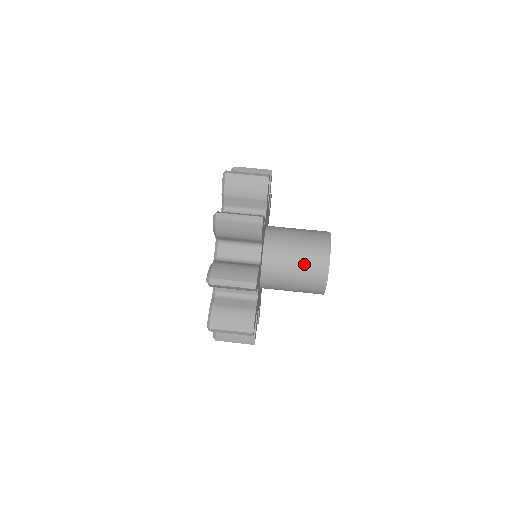
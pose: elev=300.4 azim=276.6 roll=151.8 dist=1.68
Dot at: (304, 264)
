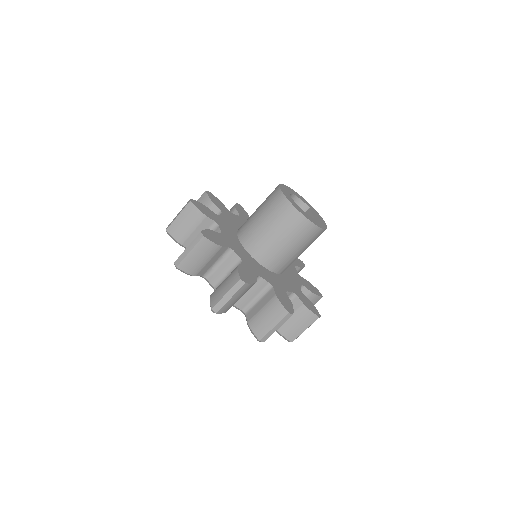
Dot at: (294, 240)
